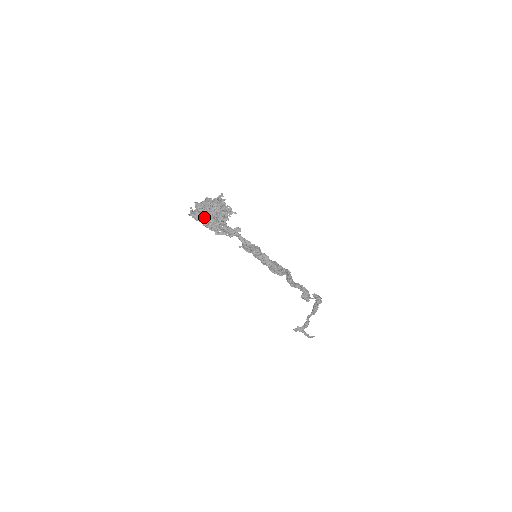
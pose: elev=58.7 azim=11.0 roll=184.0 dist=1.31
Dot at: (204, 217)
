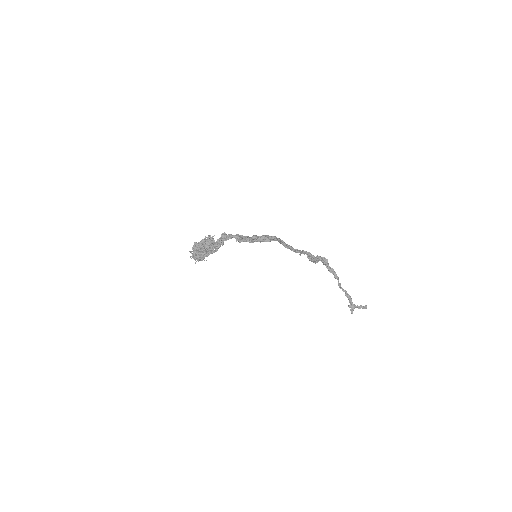
Dot at: (202, 250)
